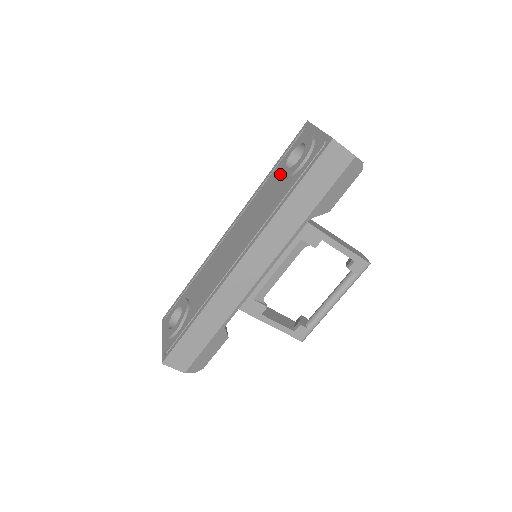
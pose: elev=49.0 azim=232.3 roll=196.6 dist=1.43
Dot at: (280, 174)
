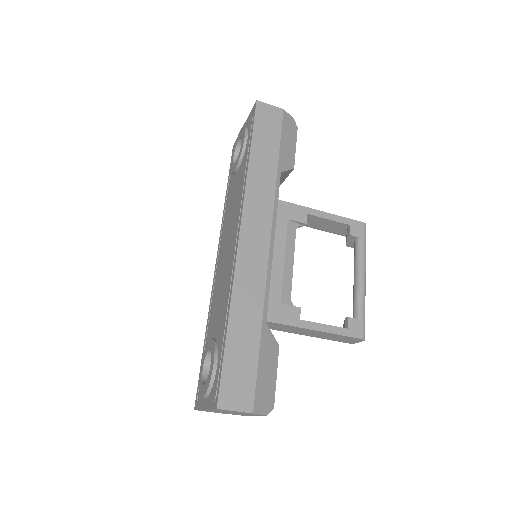
Dot at: (233, 171)
